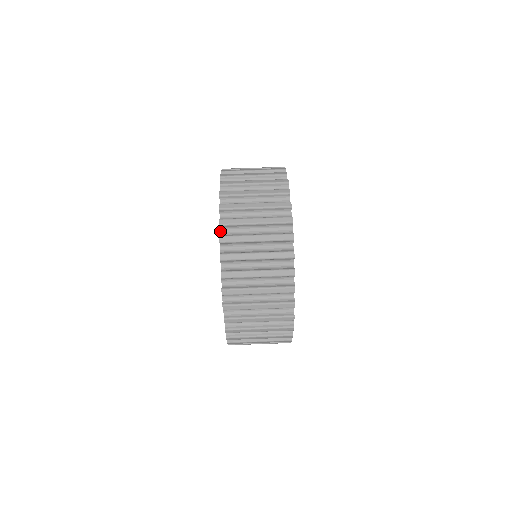
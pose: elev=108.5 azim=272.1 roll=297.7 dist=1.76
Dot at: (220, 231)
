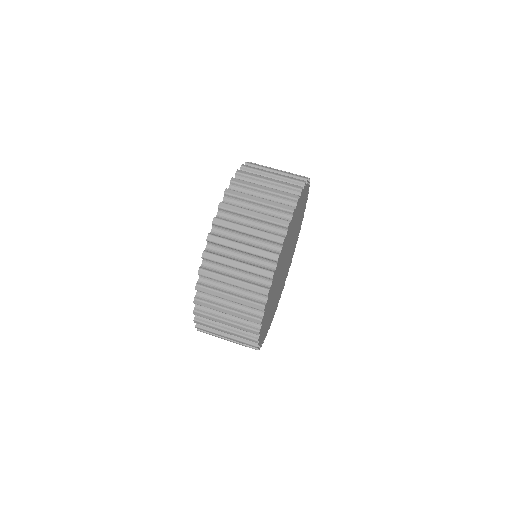
Dot at: (207, 244)
